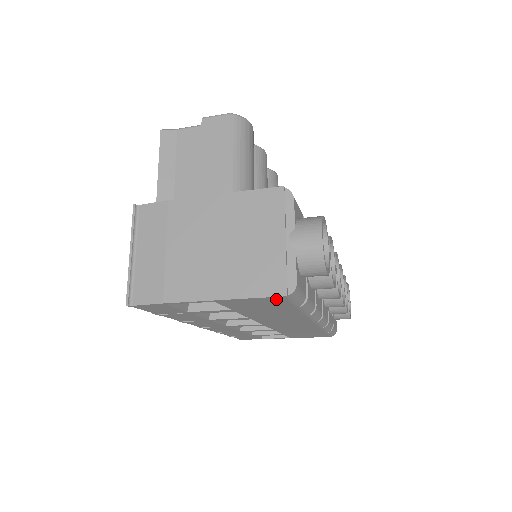
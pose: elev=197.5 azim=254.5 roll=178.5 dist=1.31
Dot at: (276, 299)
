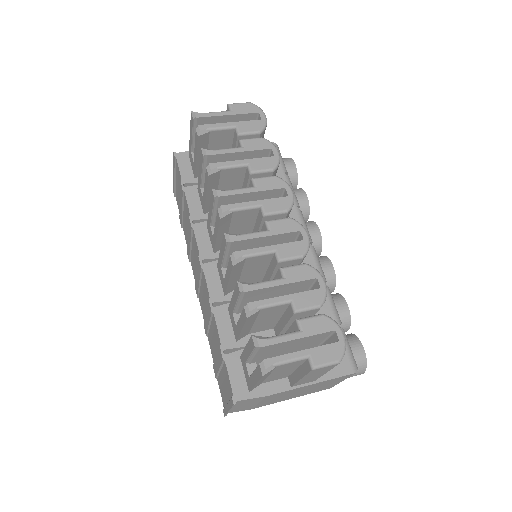
Dot at: occluded
